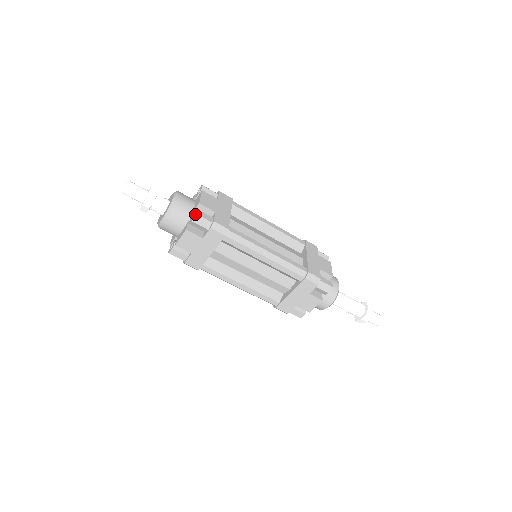
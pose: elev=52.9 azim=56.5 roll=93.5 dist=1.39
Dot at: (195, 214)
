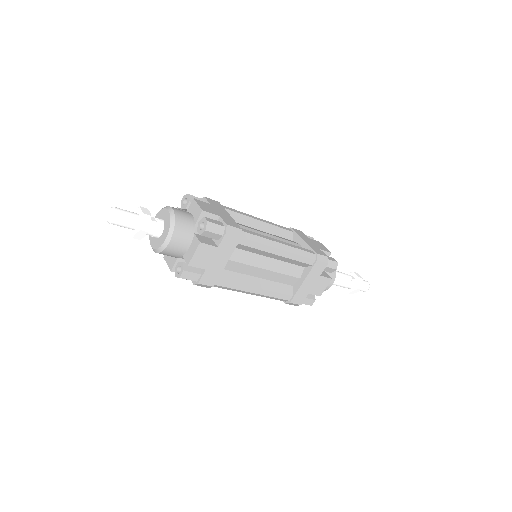
Dot at: (207, 222)
